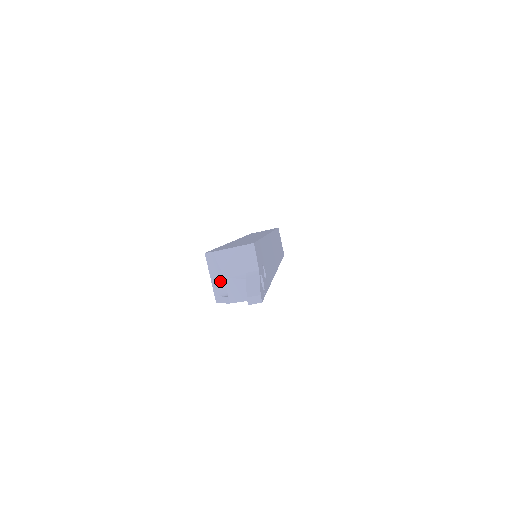
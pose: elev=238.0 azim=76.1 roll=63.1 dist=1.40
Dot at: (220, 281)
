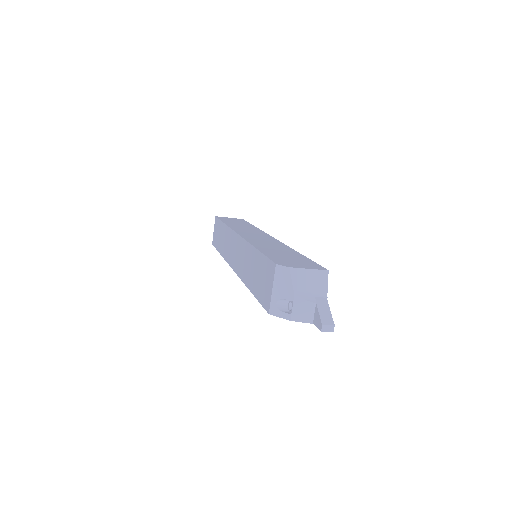
Dot at: (286, 297)
